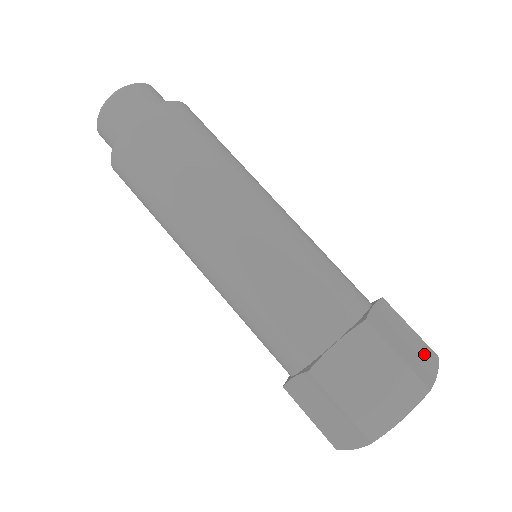
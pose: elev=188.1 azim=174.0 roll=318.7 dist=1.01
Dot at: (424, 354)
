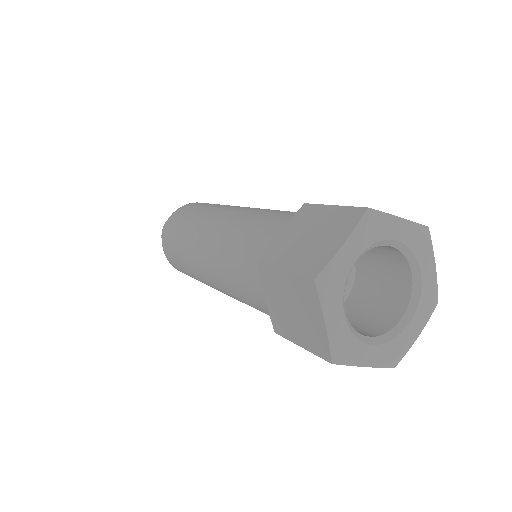
Dot at: occluded
